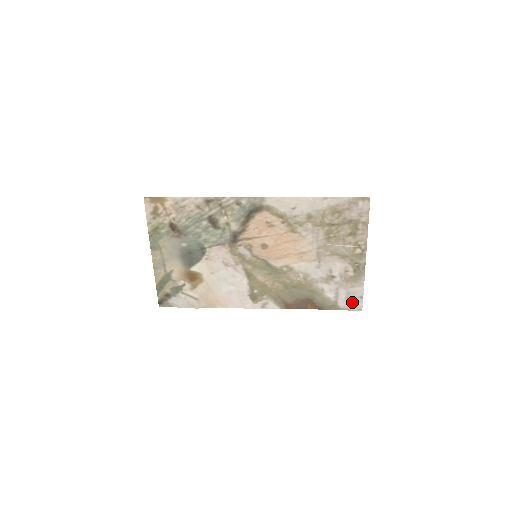
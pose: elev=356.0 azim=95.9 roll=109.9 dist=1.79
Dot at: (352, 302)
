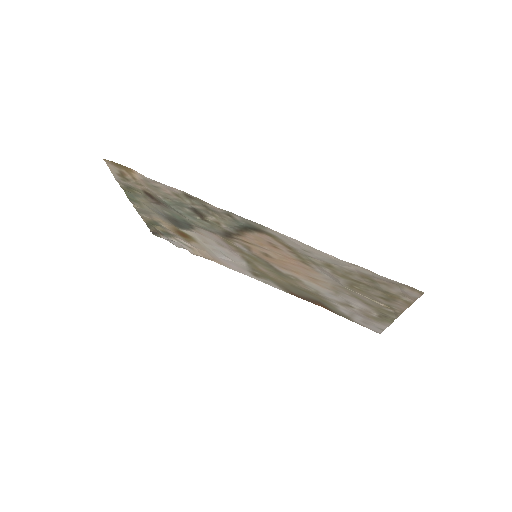
Dot at: (369, 326)
